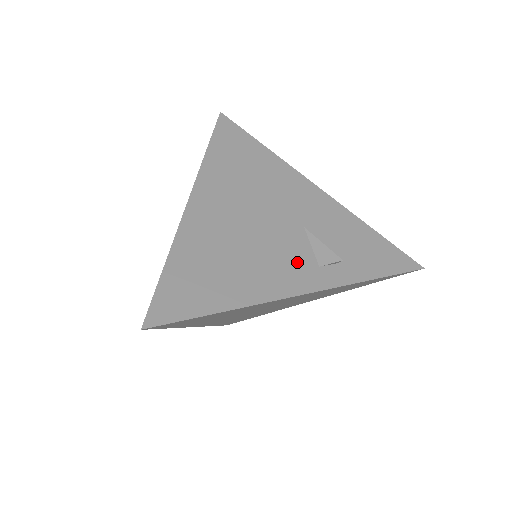
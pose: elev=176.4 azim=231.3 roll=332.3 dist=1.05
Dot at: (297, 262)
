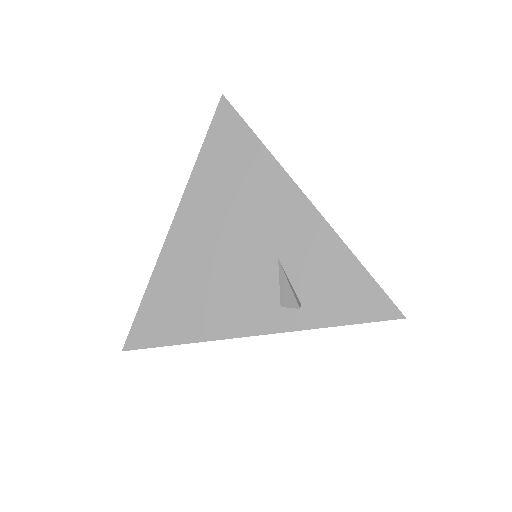
Dot at: (259, 300)
